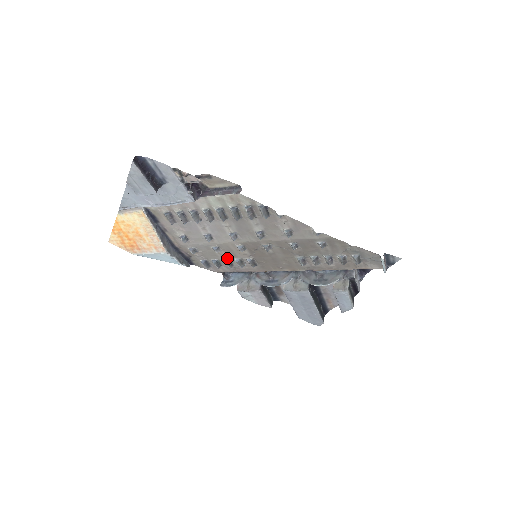
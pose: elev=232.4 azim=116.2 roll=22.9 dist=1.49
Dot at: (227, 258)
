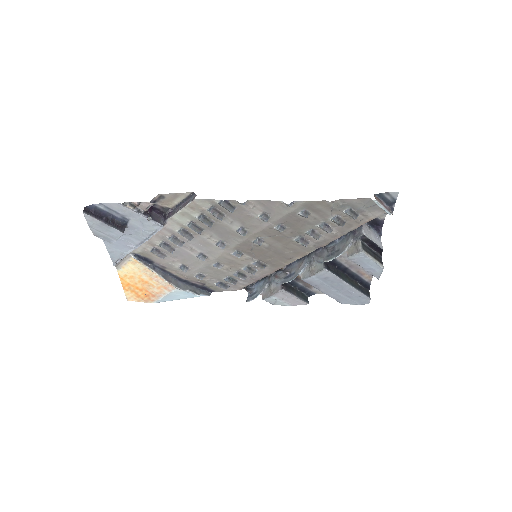
Dot at: (235, 271)
